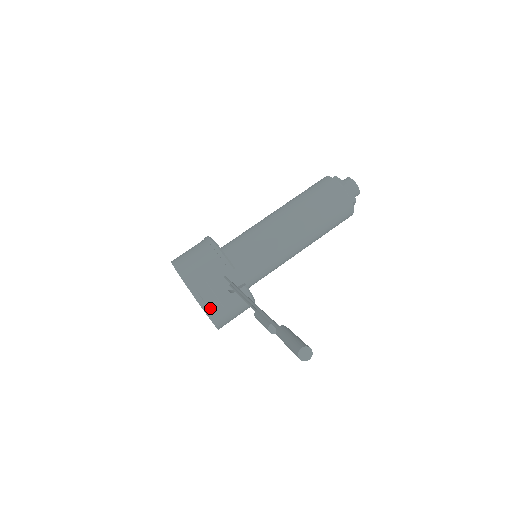
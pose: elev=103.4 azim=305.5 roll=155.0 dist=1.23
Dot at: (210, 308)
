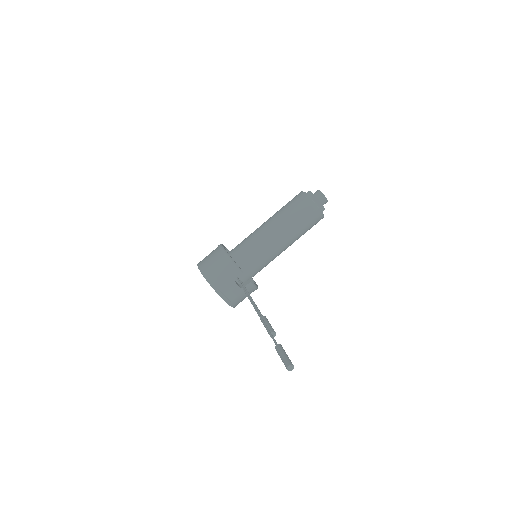
Dot at: (229, 299)
